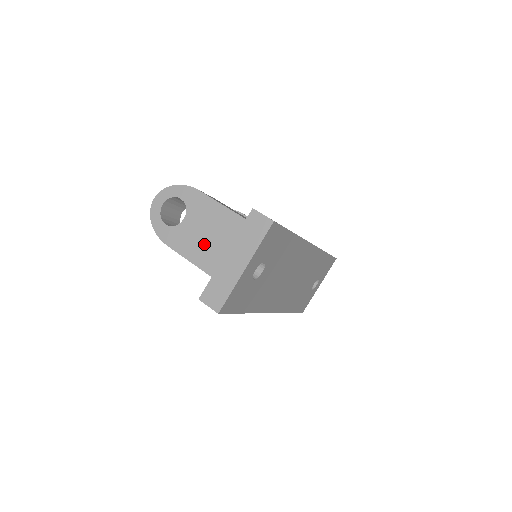
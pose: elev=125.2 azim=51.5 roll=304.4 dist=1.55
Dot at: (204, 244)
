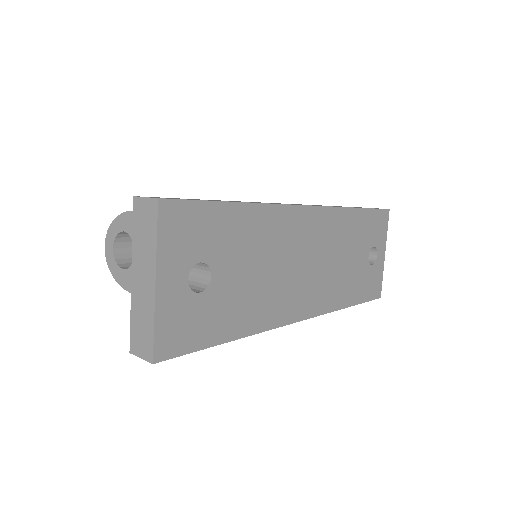
Dot at: occluded
